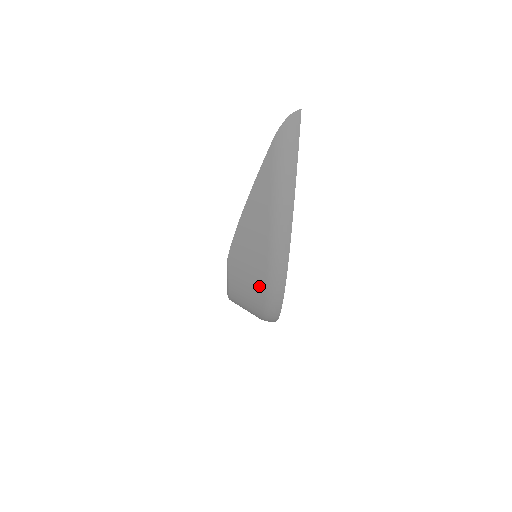
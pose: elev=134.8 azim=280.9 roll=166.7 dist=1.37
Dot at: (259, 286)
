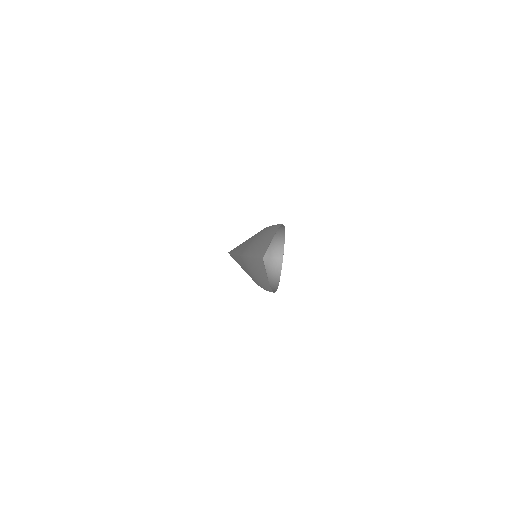
Dot at: occluded
